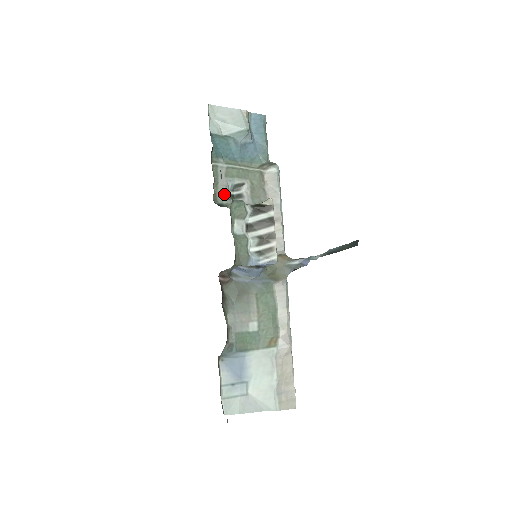
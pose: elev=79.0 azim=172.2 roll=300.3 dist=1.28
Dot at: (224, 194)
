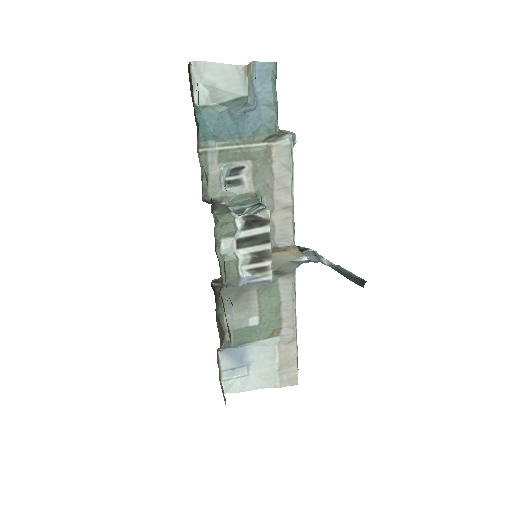
Dot at: (217, 186)
